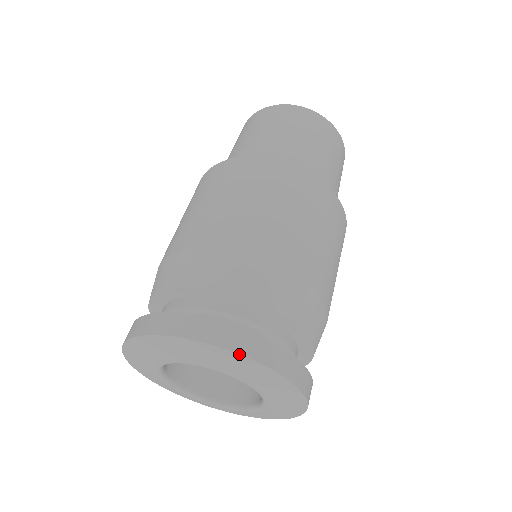
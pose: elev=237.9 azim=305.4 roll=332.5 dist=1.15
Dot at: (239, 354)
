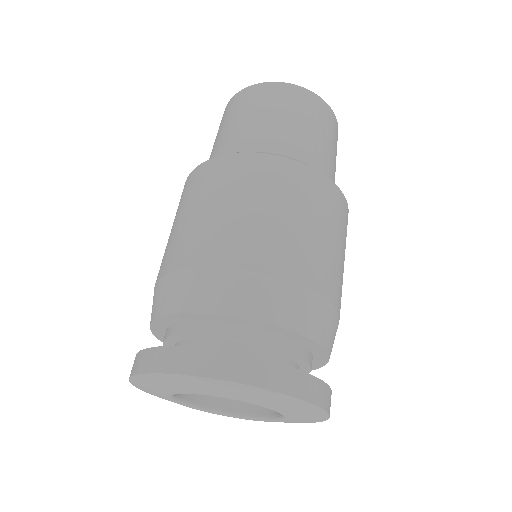
Dot at: occluded
